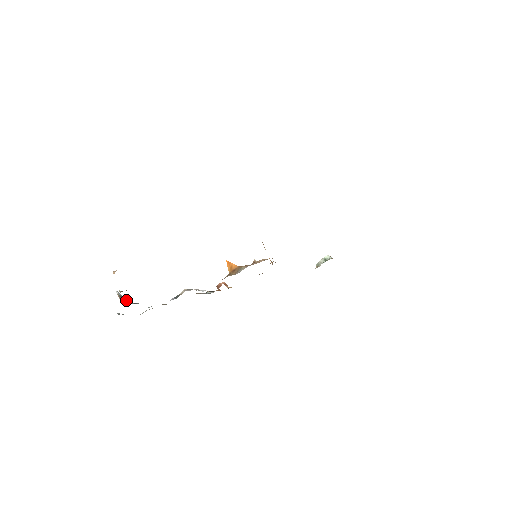
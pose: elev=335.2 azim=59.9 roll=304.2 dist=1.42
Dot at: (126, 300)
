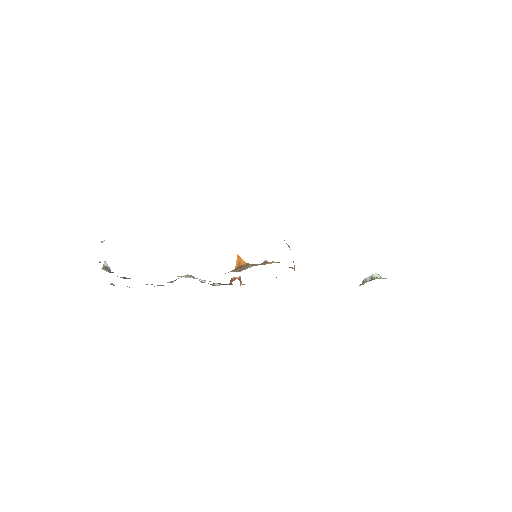
Dot at: (109, 272)
